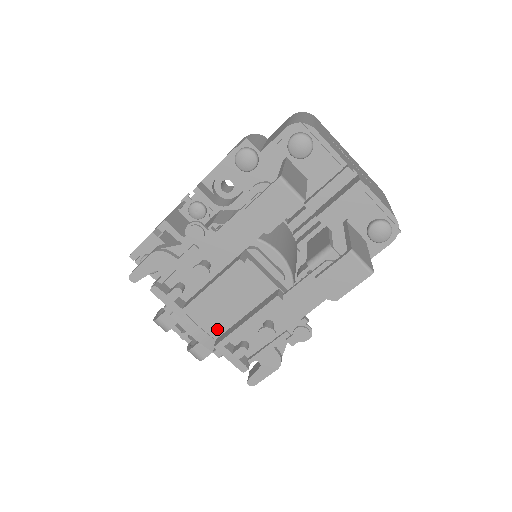
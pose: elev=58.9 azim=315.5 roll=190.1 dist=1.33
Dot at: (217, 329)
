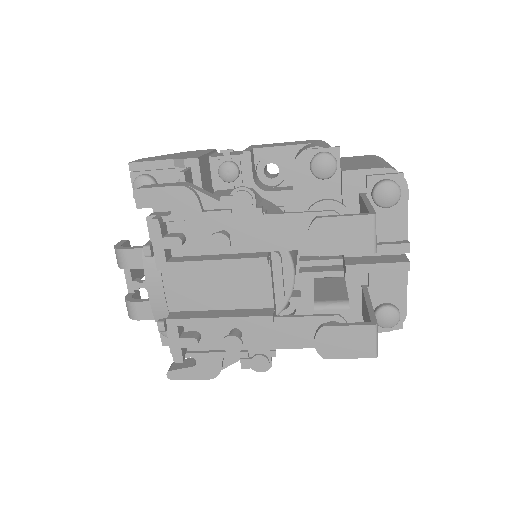
Dot at: (180, 303)
